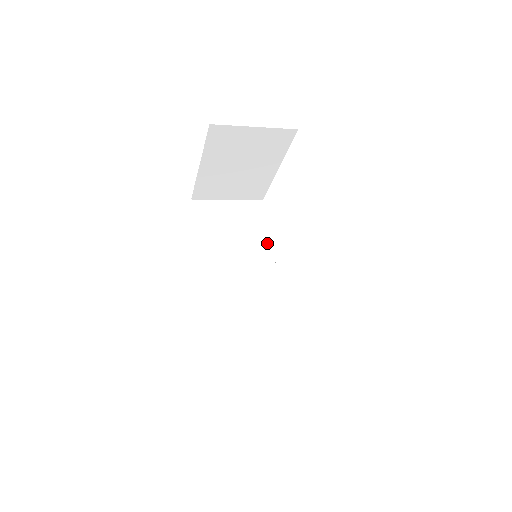
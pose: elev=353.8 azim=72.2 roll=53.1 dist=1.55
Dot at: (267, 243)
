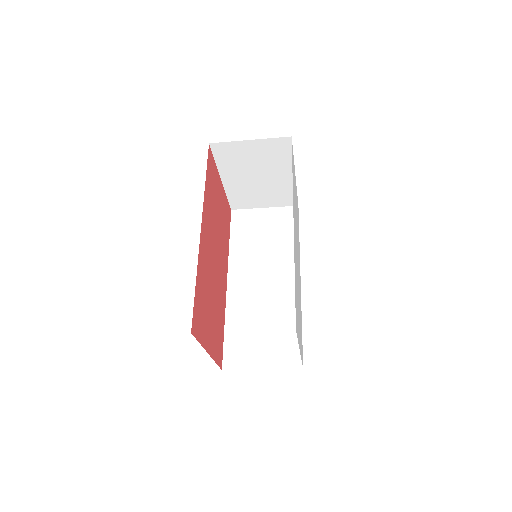
Dot at: occluded
